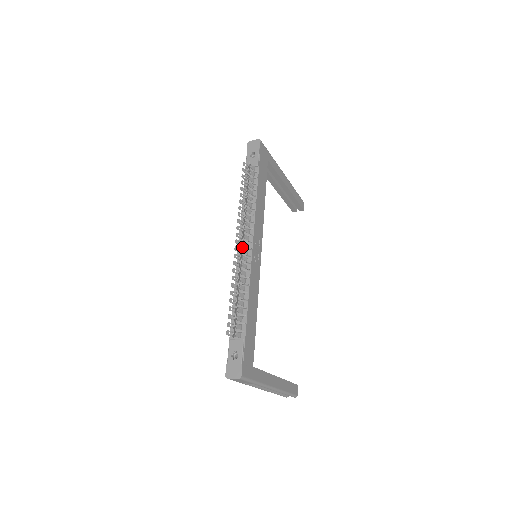
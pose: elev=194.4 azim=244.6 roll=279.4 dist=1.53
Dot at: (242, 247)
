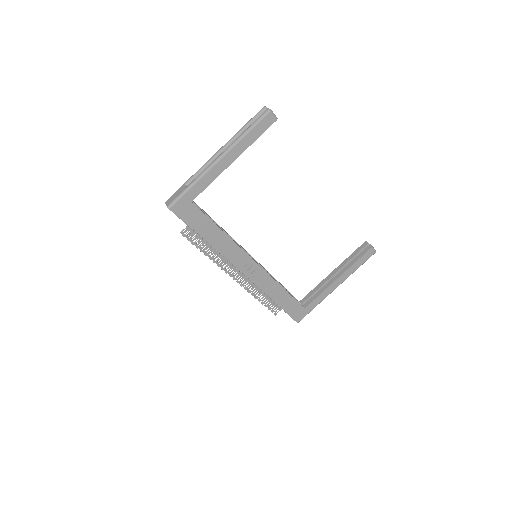
Dot at: occluded
